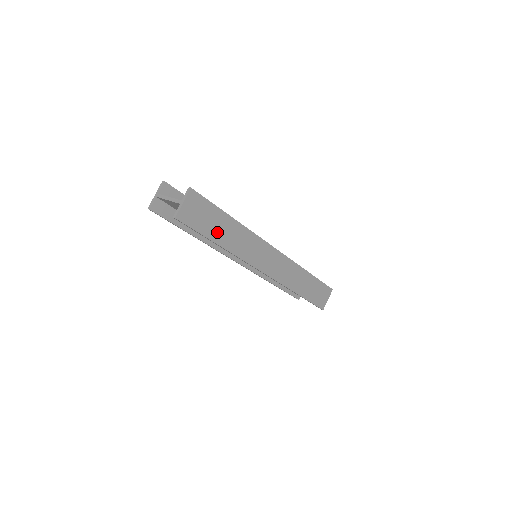
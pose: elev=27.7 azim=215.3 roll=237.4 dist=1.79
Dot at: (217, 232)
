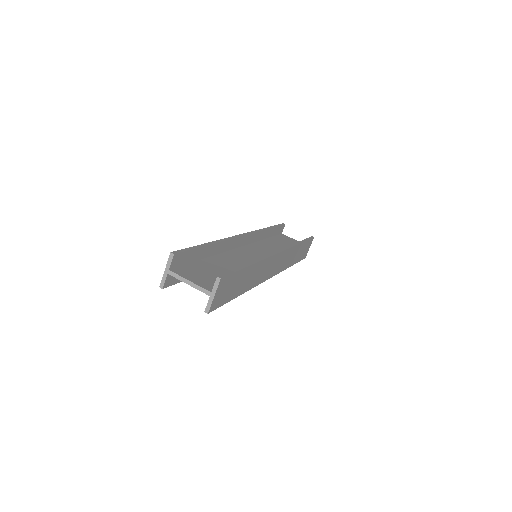
Dot at: (239, 288)
